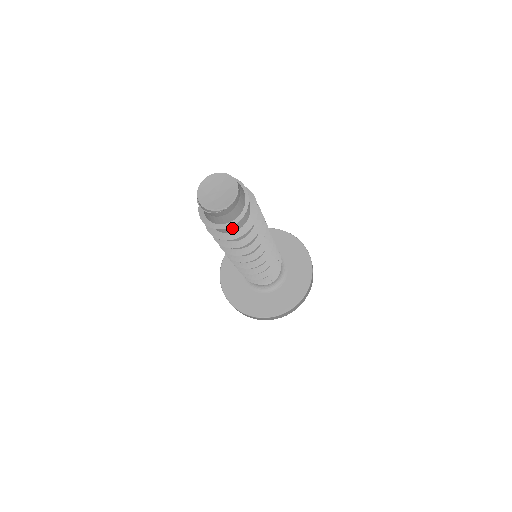
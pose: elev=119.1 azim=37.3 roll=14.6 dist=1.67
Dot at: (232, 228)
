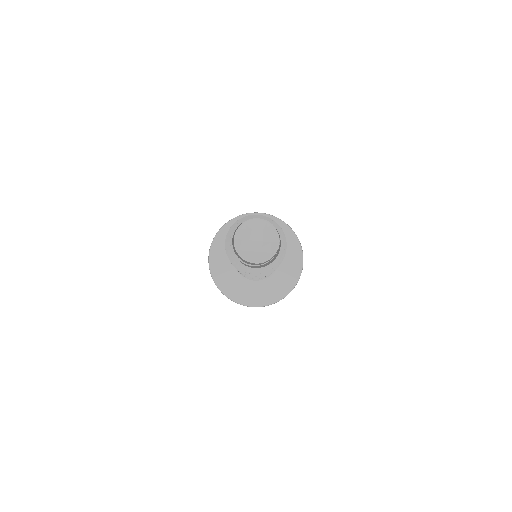
Dot at: occluded
